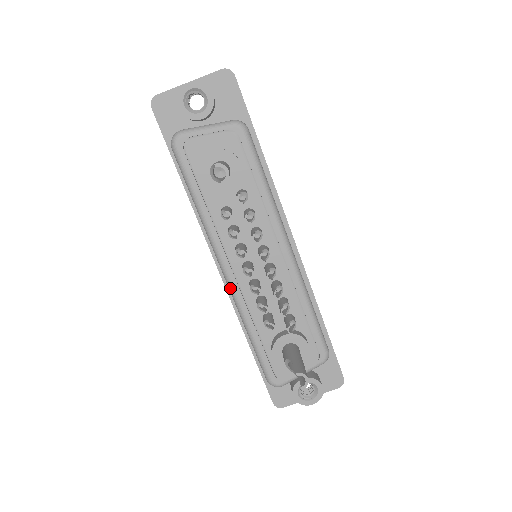
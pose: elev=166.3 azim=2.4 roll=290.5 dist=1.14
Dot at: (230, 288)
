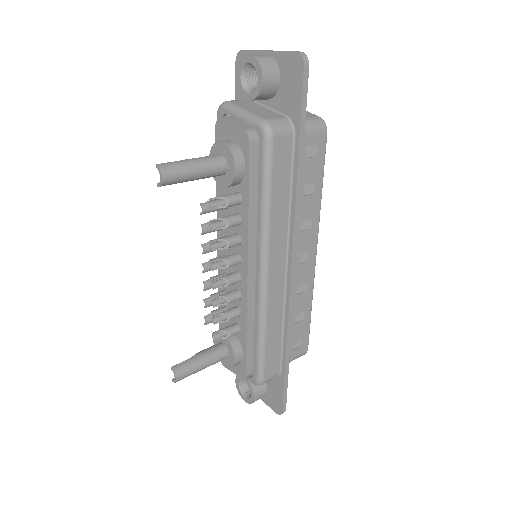
Dot at: occluded
